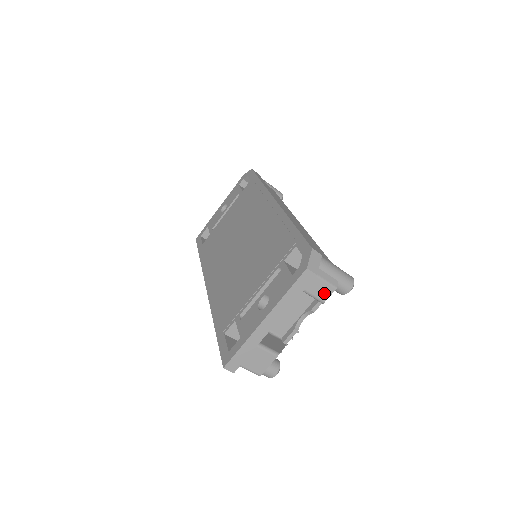
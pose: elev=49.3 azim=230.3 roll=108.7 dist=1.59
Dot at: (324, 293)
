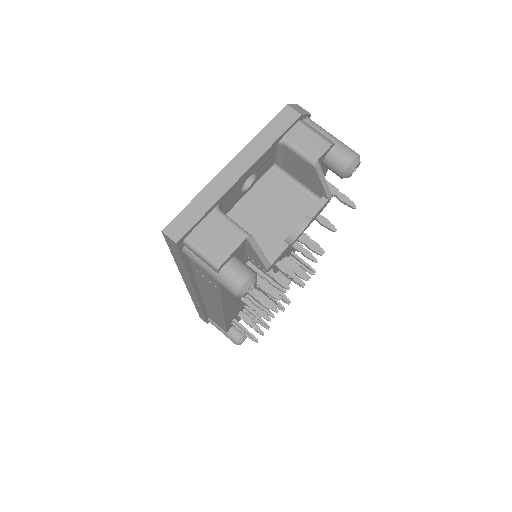
Dot at: (315, 148)
